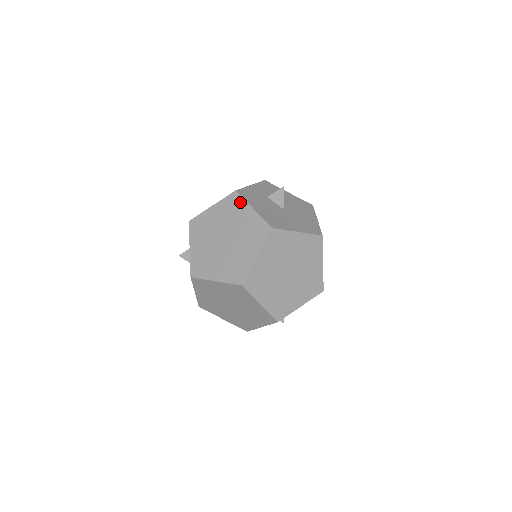
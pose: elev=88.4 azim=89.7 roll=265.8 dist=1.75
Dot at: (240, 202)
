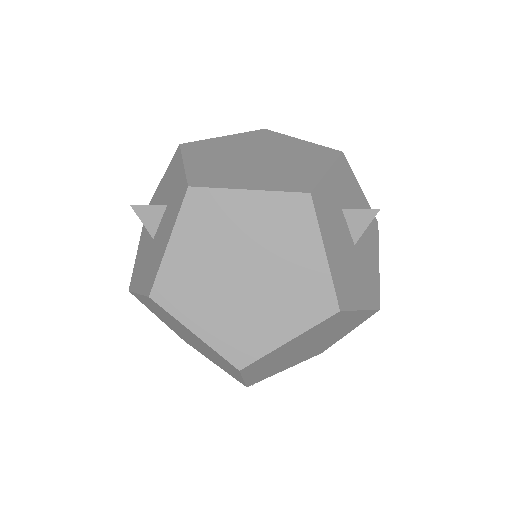
Dot at: (307, 223)
